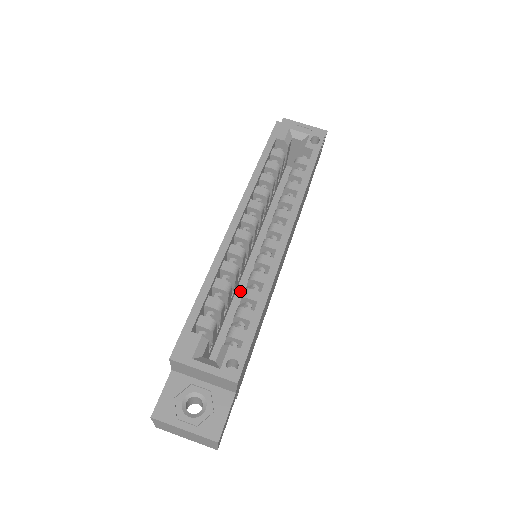
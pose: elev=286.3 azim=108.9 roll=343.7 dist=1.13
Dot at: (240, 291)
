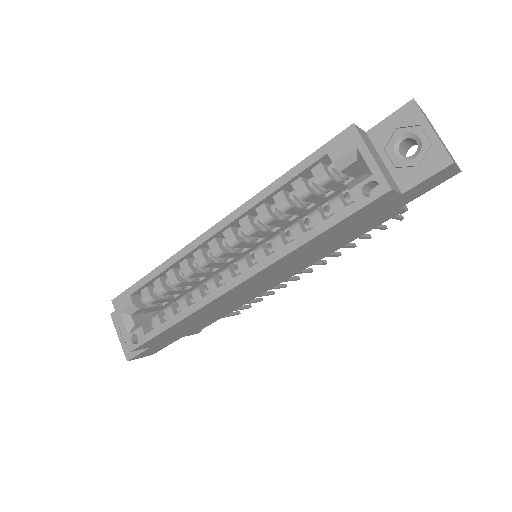
Dot at: occluded
